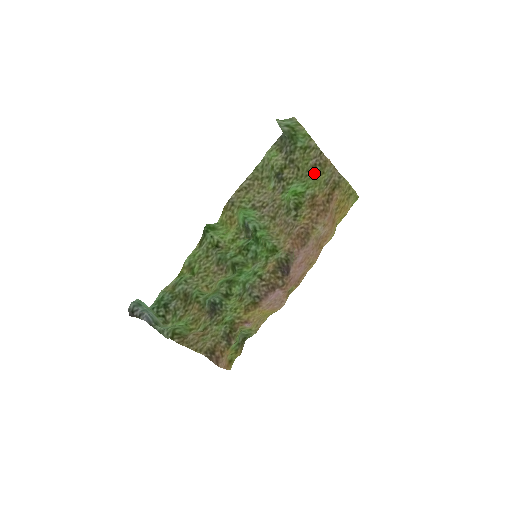
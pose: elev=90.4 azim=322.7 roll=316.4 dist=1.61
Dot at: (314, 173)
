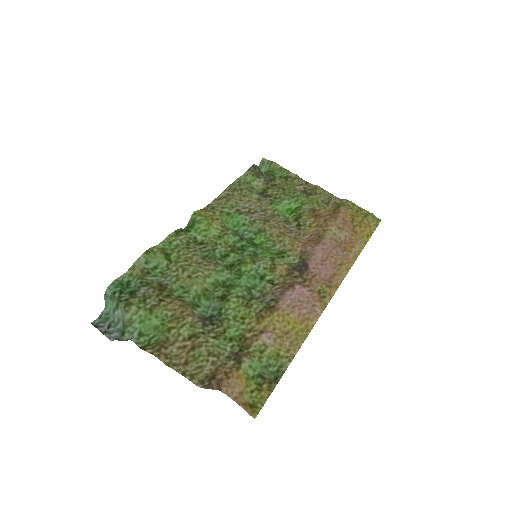
Dot at: (305, 194)
